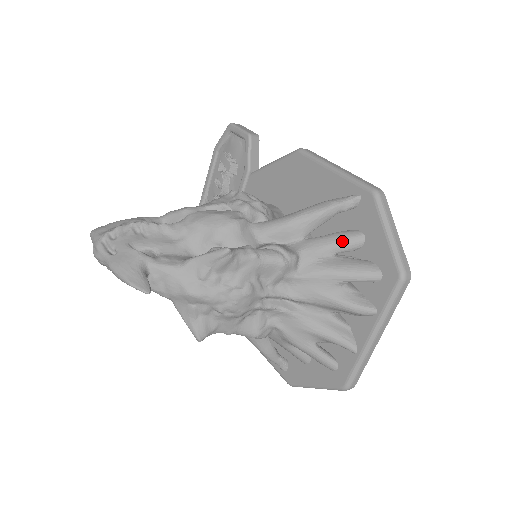
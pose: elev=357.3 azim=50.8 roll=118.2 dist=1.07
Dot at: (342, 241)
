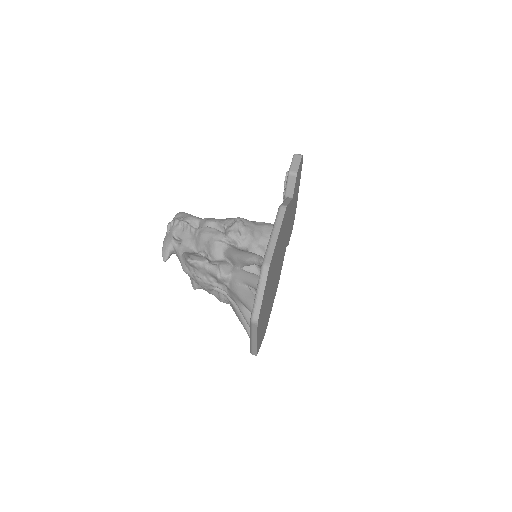
Dot at: (249, 281)
